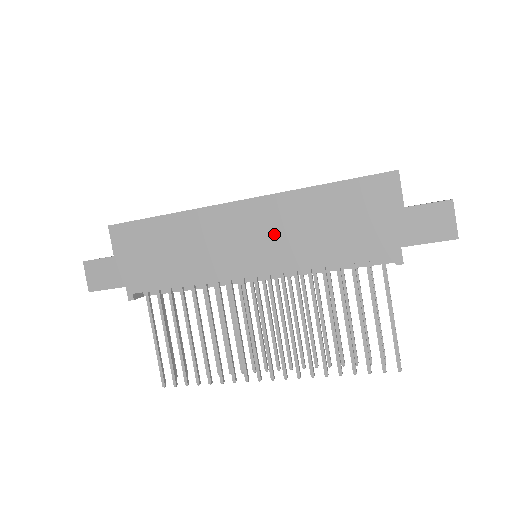
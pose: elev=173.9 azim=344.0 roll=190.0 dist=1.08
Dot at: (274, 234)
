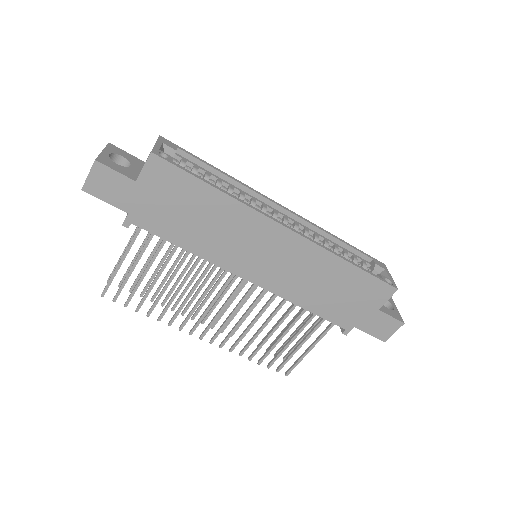
Dot at: (290, 267)
